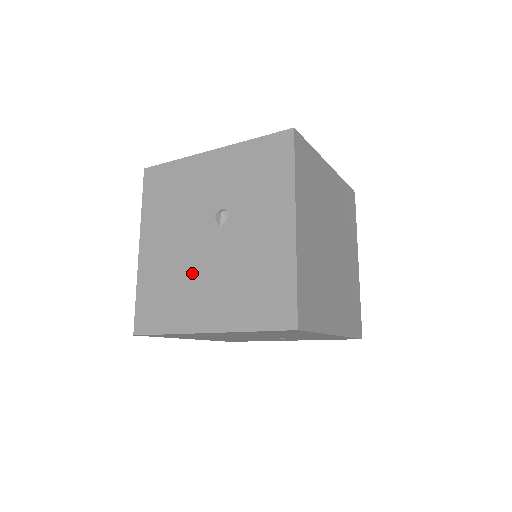
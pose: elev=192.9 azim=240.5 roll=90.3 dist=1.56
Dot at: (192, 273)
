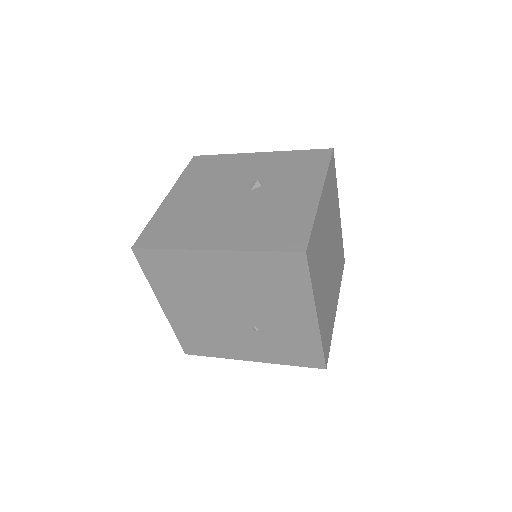
Dot at: (213, 213)
